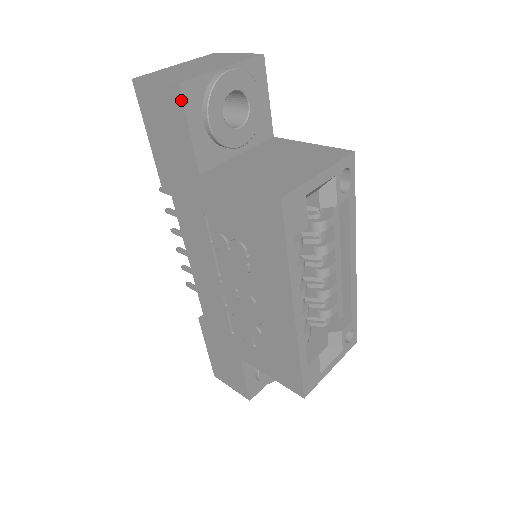
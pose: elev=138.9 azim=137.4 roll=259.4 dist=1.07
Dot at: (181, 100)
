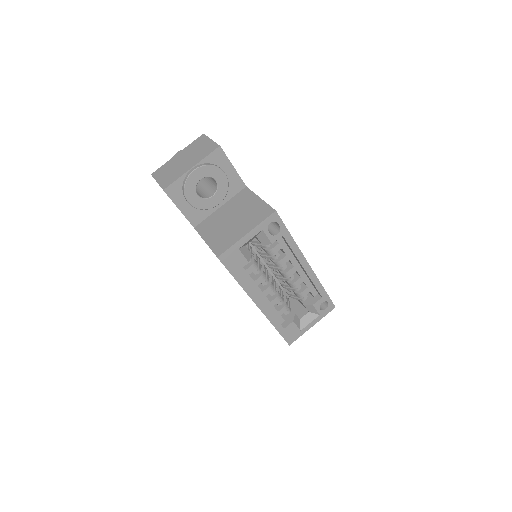
Dot at: (168, 196)
